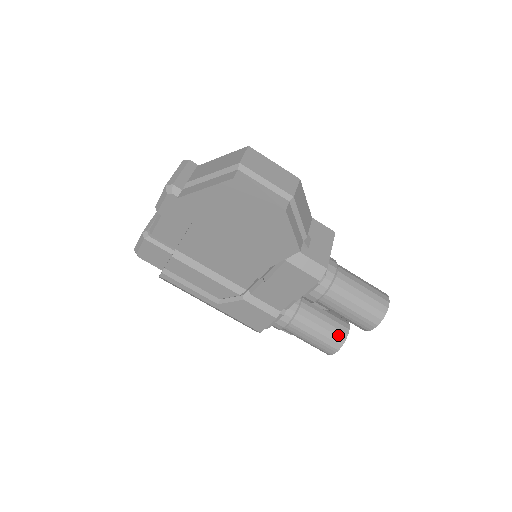
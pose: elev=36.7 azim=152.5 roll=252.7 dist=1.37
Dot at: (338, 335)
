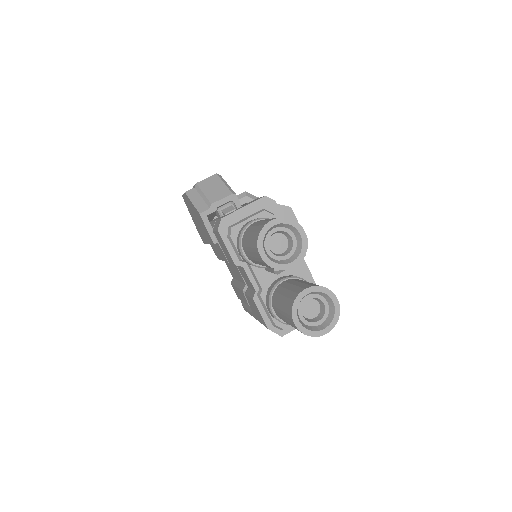
Dot at: (291, 298)
